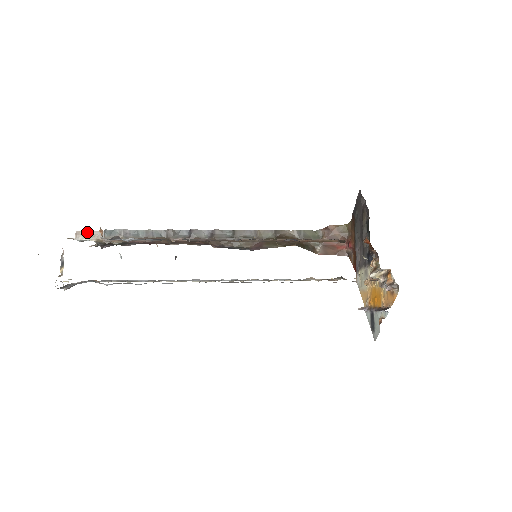
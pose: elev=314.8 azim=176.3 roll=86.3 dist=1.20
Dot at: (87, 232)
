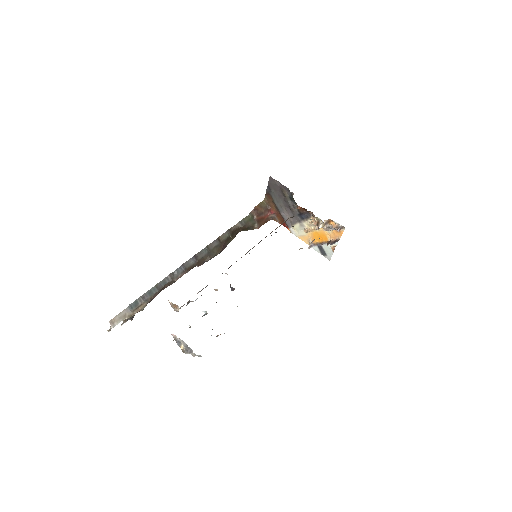
Dot at: (117, 316)
